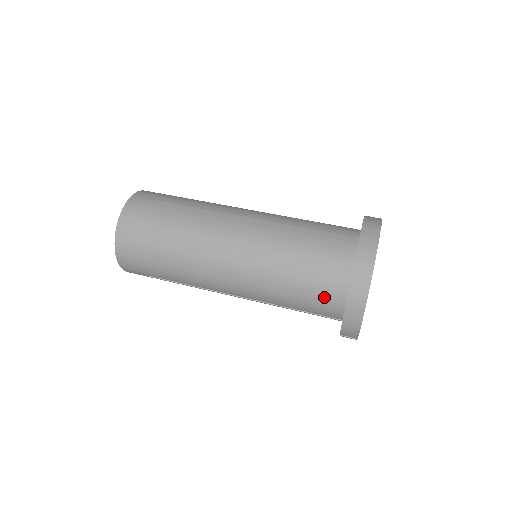
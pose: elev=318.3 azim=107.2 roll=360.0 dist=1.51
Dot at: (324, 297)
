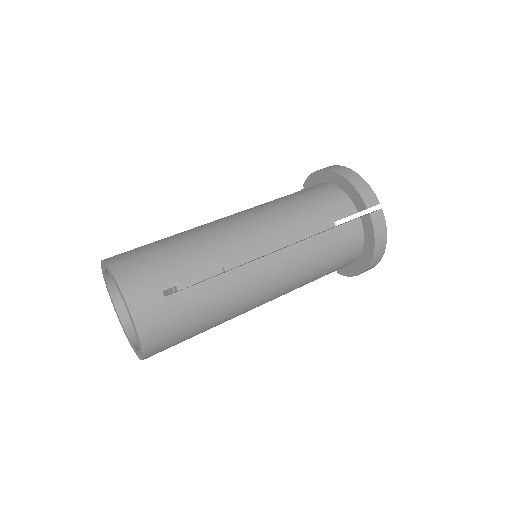
Dot at: occluded
